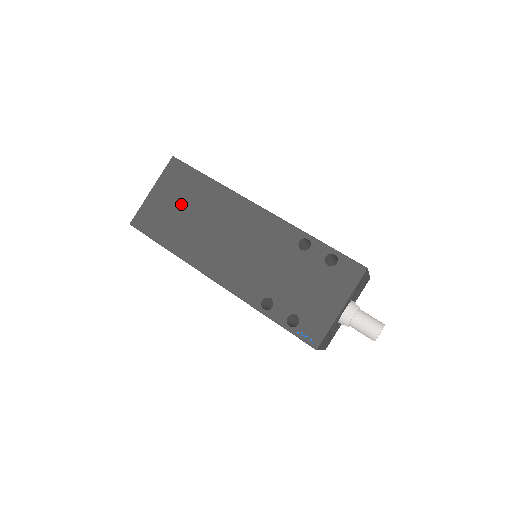
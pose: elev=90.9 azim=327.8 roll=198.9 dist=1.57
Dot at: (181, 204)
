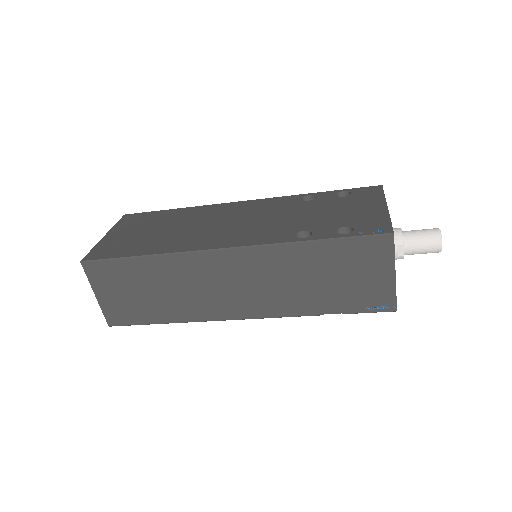
Dot at: (149, 229)
